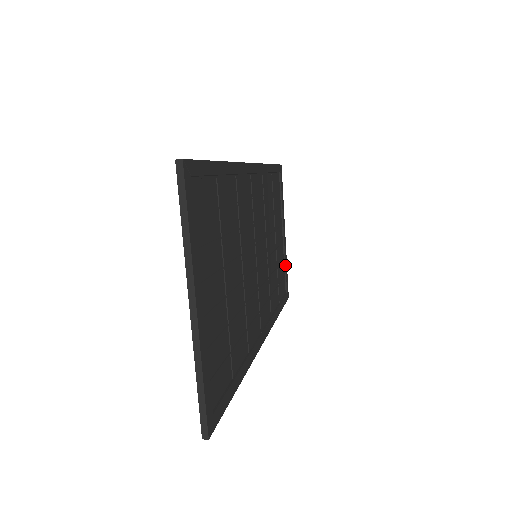
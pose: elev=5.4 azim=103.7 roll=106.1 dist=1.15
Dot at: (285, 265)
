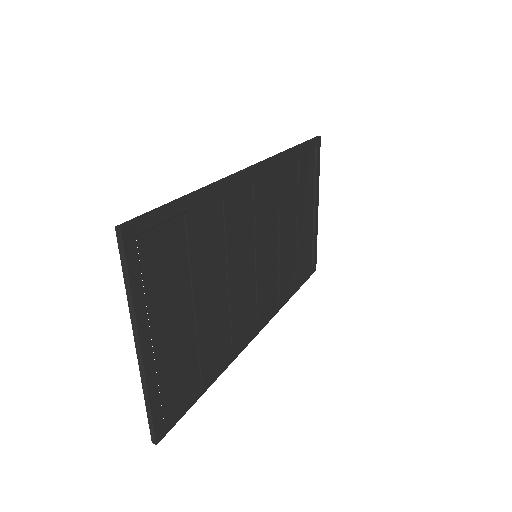
Dot at: (314, 240)
